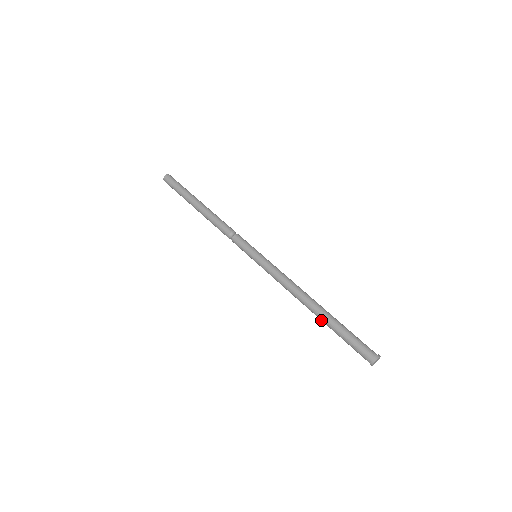
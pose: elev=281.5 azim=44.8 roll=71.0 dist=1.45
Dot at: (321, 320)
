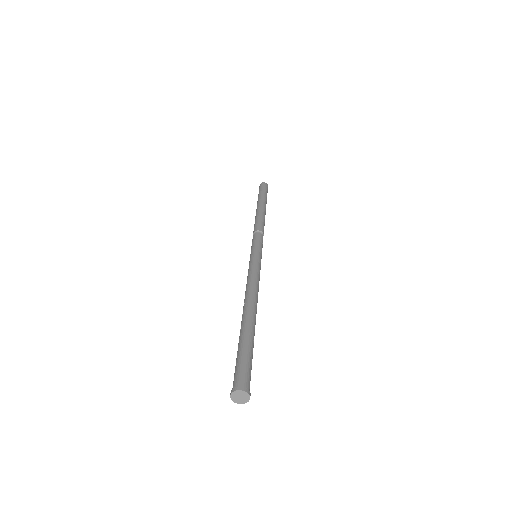
Dot at: (241, 327)
